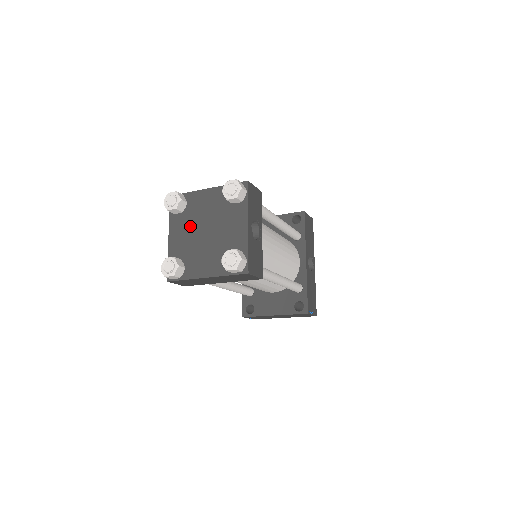
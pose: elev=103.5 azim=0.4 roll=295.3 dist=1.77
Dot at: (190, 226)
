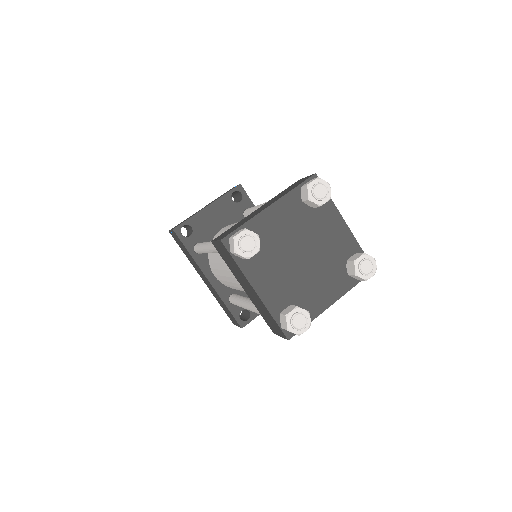
Dot at: (276, 261)
